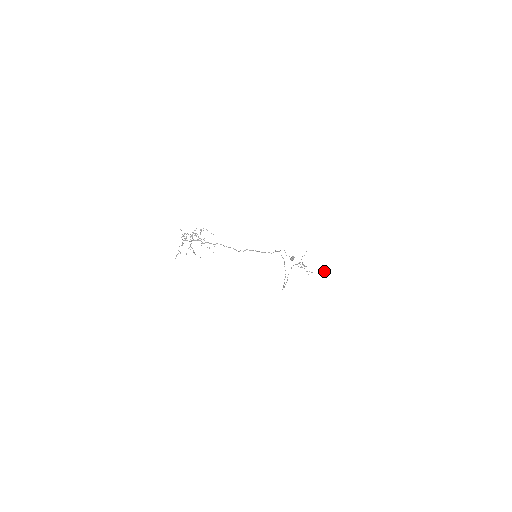
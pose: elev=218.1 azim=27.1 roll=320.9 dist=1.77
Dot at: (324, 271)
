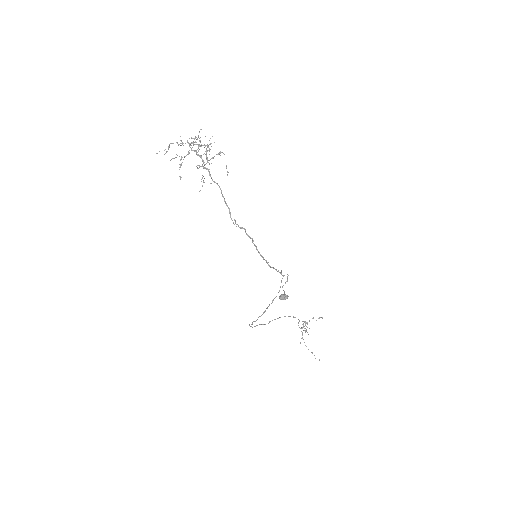
Dot at: occluded
